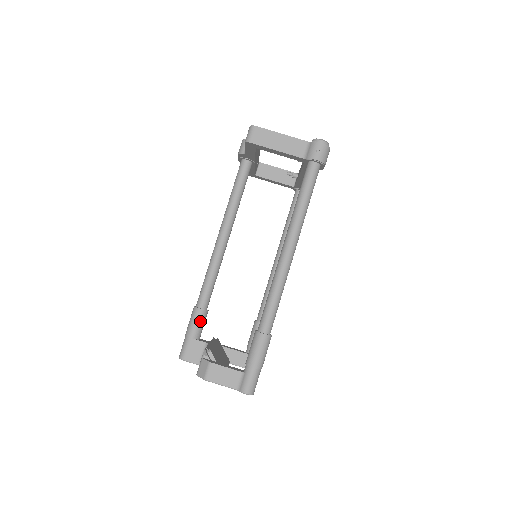
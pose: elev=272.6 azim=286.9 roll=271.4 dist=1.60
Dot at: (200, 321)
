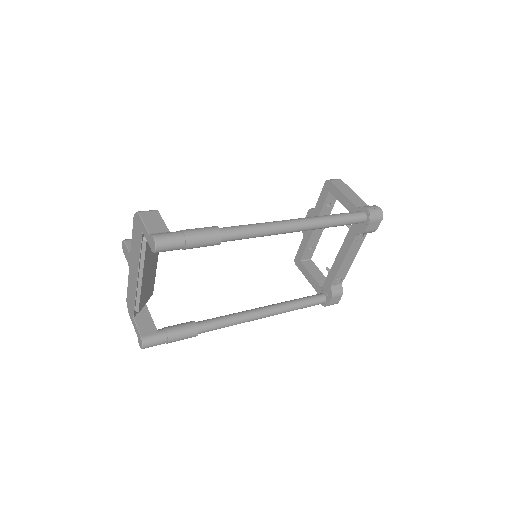
Dot at: occluded
